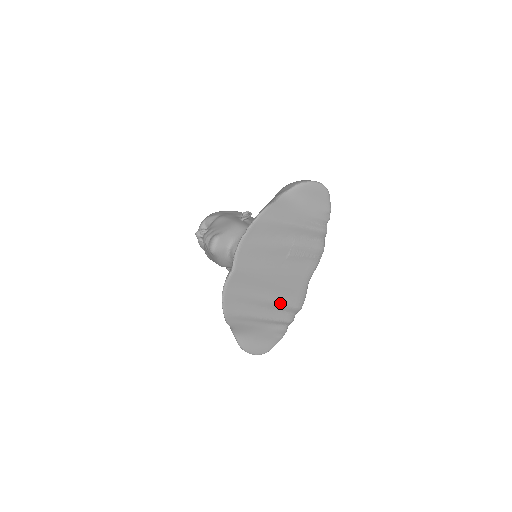
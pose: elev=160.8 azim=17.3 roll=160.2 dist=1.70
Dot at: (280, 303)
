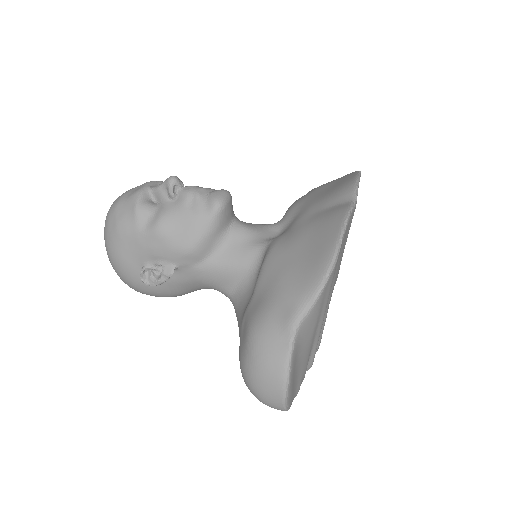
Dot at: (326, 317)
